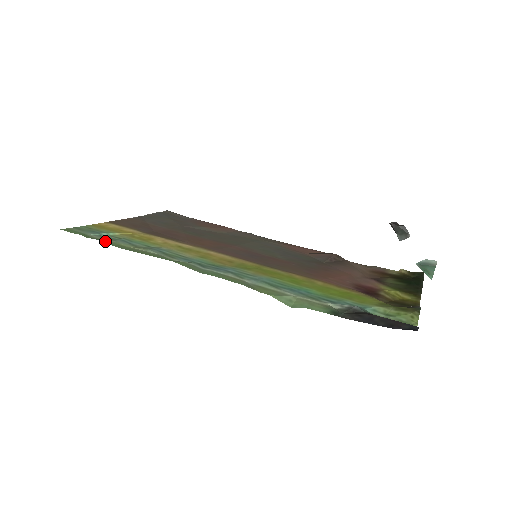
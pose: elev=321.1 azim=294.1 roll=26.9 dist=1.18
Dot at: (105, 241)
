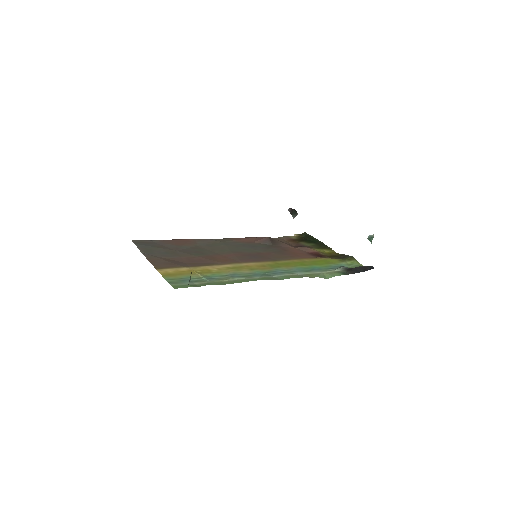
Dot at: (211, 284)
